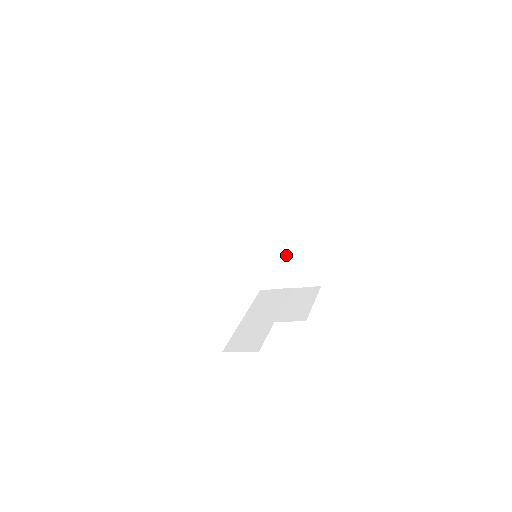
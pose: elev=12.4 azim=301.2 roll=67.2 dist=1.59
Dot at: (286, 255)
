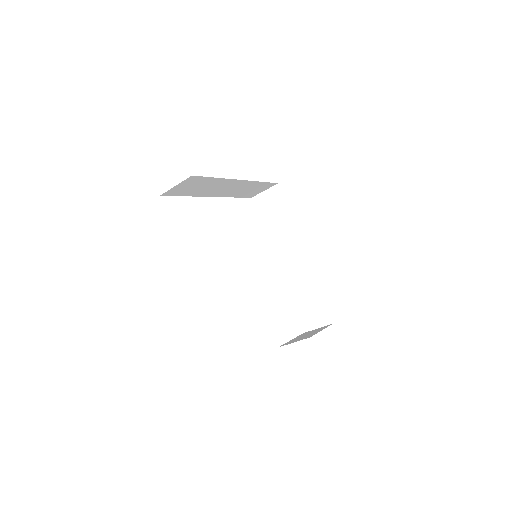
Dot at: (296, 291)
